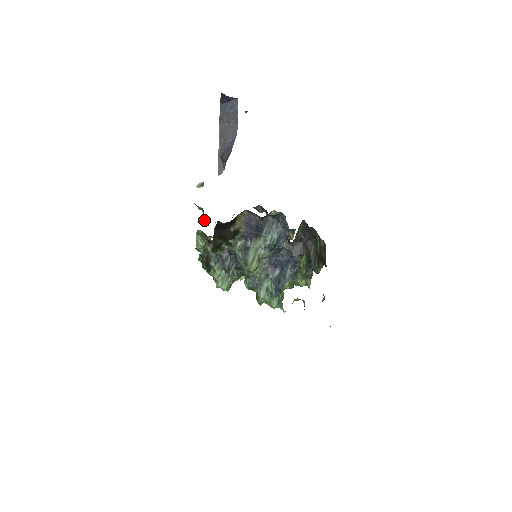
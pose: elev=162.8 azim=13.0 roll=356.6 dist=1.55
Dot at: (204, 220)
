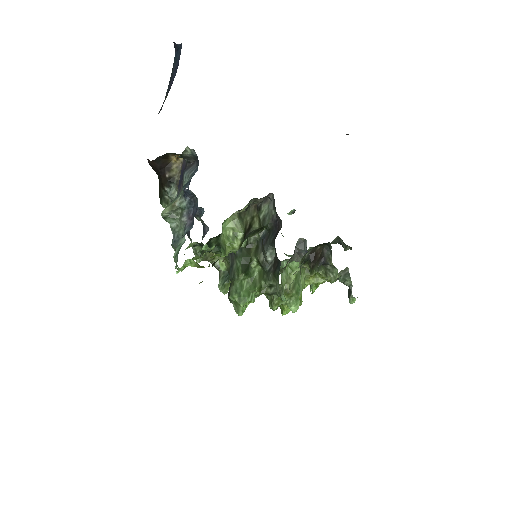
Dot at: occluded
